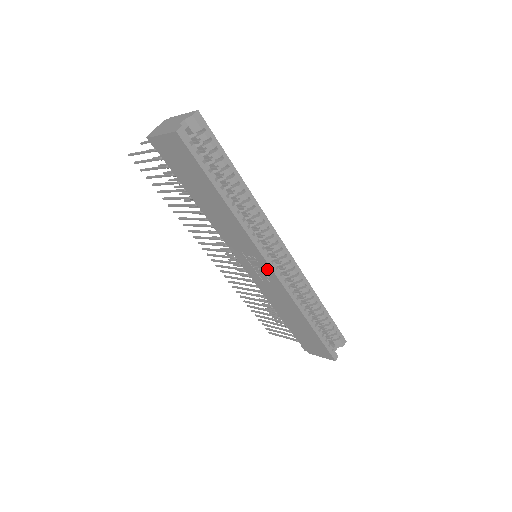
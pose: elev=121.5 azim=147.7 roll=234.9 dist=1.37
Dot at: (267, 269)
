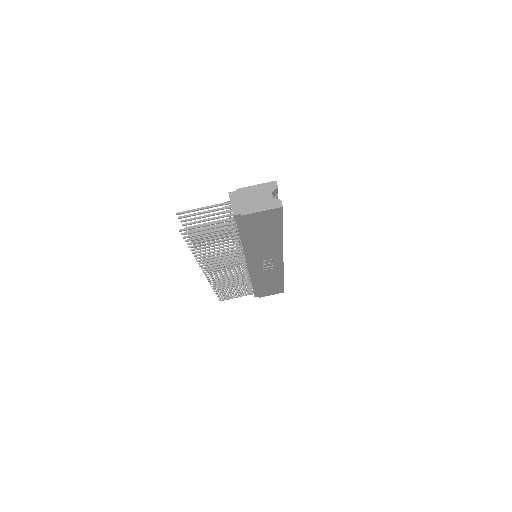
Dot at: (278, 262)
